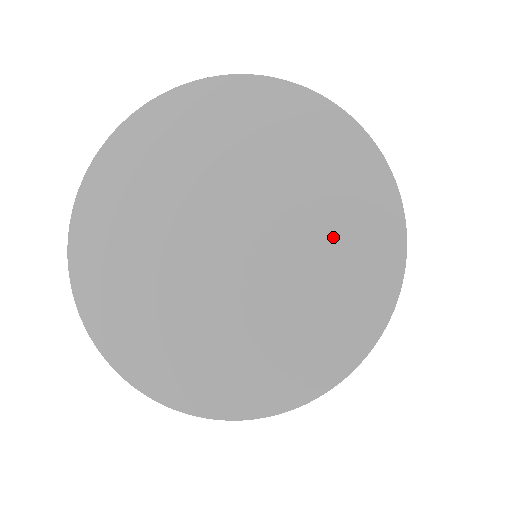
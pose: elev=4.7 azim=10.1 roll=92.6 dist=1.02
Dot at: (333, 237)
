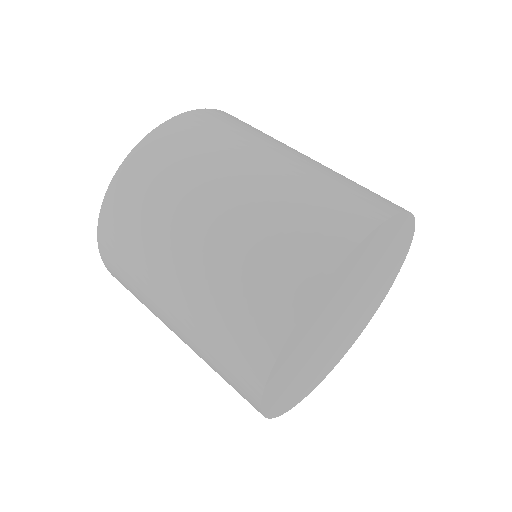
Dot at: (385, 277)
